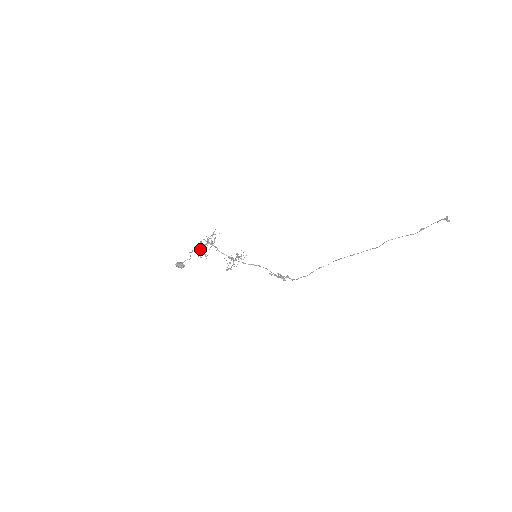
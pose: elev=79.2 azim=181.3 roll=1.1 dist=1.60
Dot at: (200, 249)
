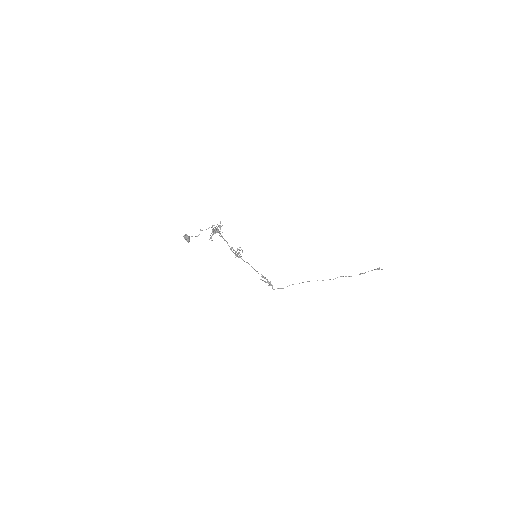
Dot at: (217, 229)
